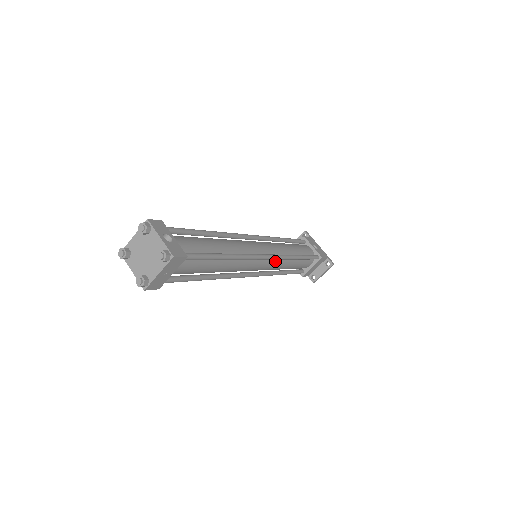
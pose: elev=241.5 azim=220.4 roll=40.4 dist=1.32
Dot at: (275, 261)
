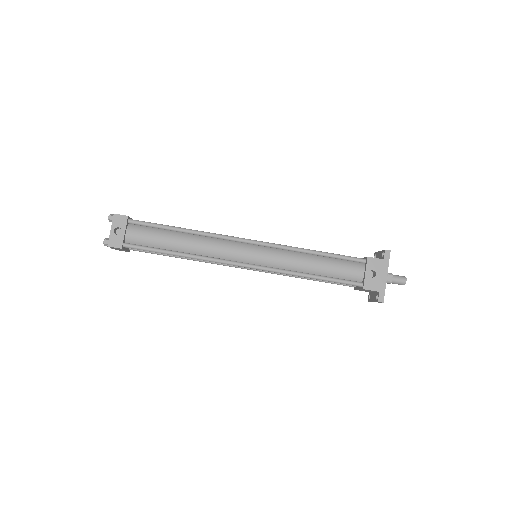
Dot at: occluded
